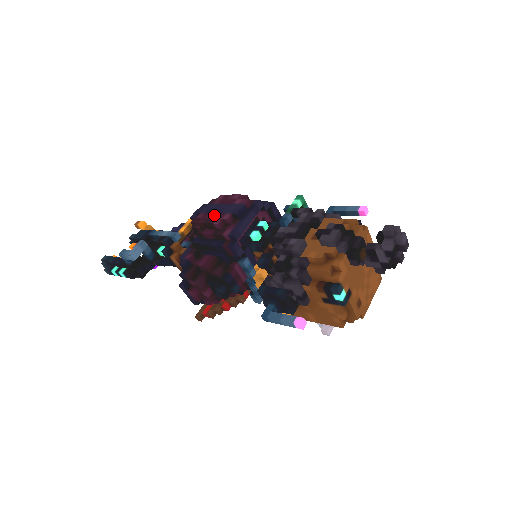
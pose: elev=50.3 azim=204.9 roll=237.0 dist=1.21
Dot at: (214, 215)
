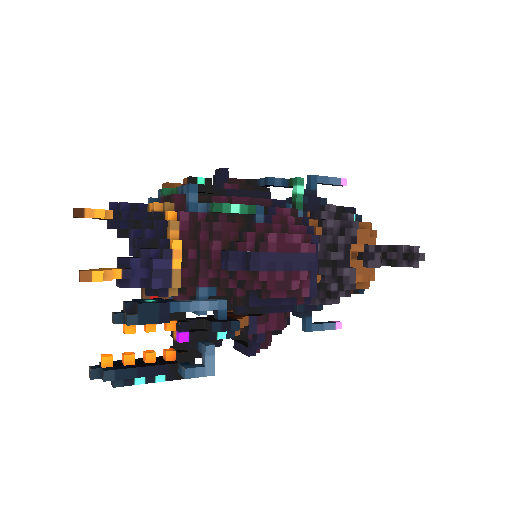
Dot at: (285, 275)
